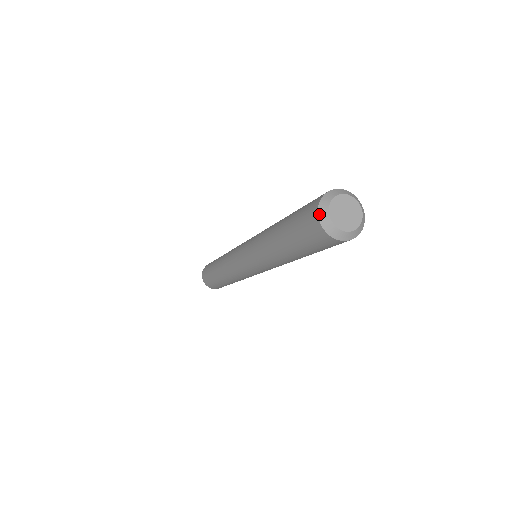
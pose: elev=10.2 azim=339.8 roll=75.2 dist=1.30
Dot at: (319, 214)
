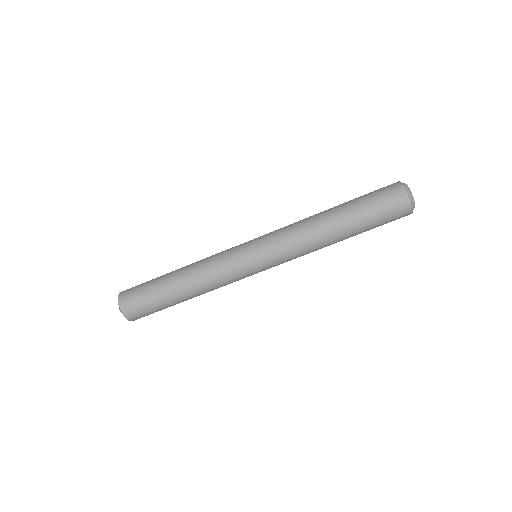
Dot at: occluded
